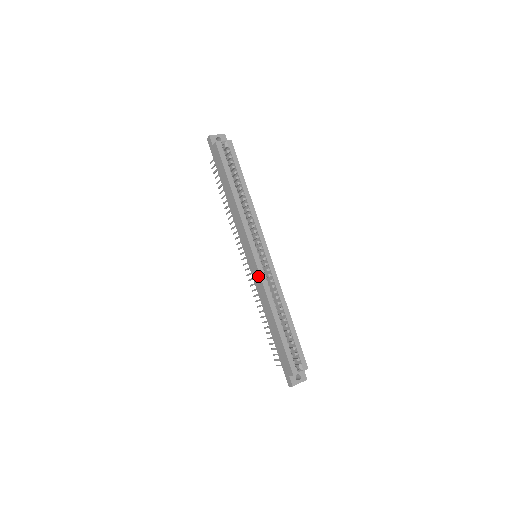
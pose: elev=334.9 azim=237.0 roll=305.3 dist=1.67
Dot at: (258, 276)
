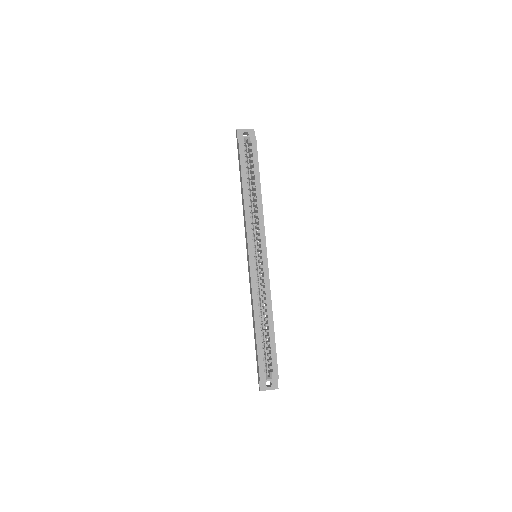
Dot at: (250, 276)
